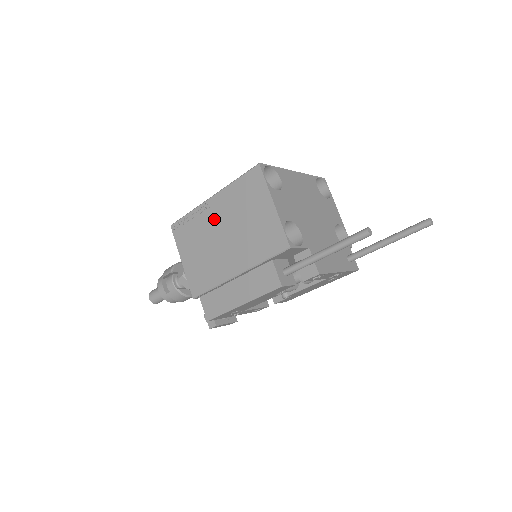
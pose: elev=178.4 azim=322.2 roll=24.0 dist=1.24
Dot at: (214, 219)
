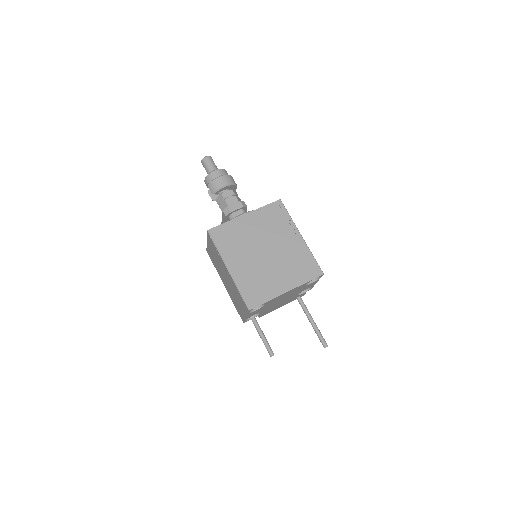
Dot at: (225, 271)
